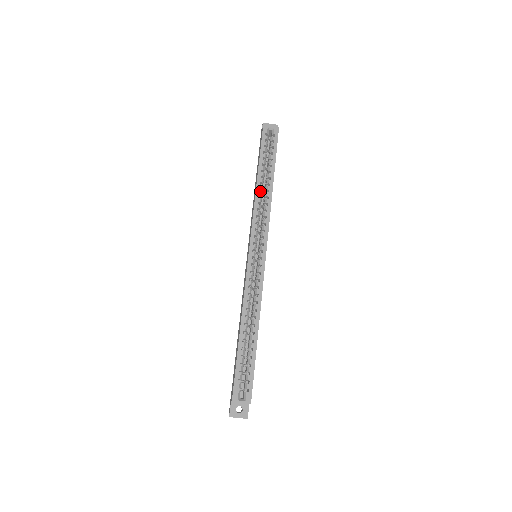
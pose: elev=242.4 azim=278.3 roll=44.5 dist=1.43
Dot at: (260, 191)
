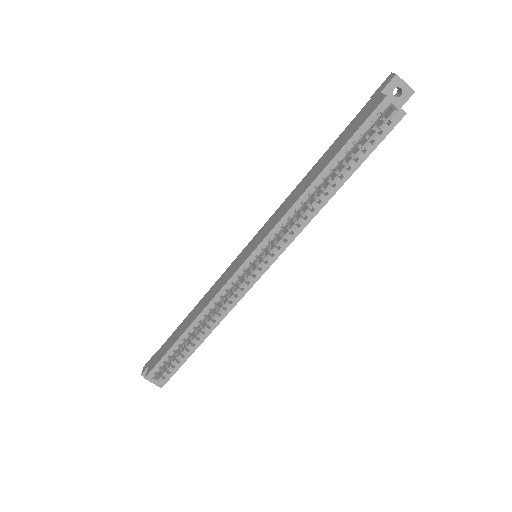
Dot at: (309, 196)
